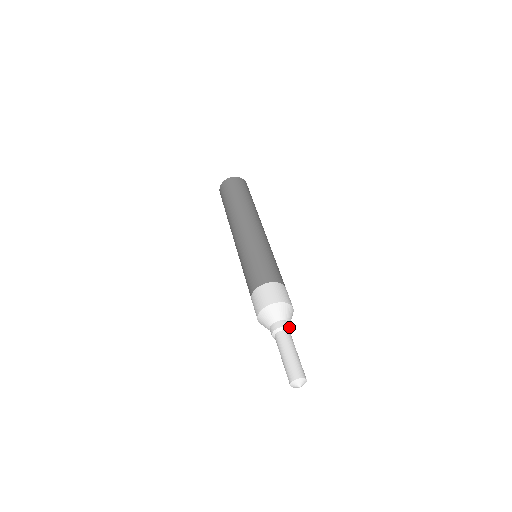
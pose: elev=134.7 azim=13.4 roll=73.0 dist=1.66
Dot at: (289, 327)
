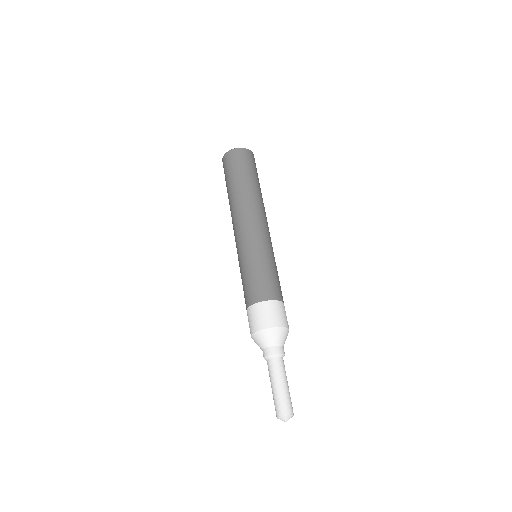
Dot at: (284, 354)
